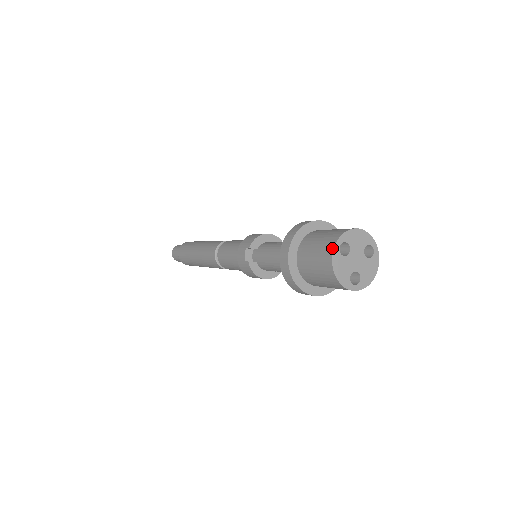
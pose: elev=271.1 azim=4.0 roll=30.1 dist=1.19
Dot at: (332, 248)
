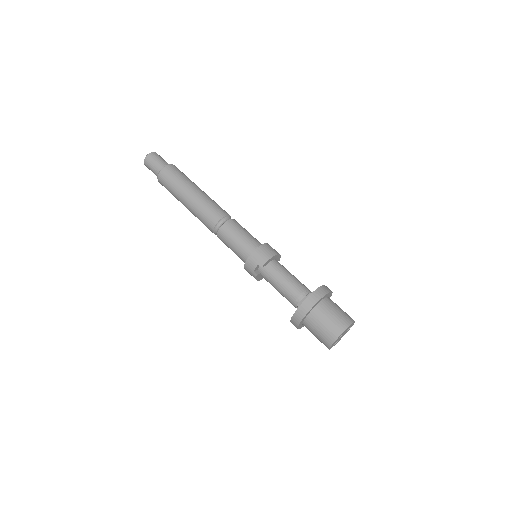
Dot at: (337, 337)
